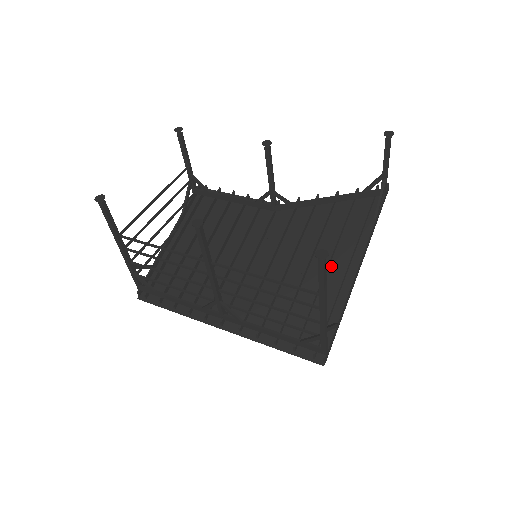
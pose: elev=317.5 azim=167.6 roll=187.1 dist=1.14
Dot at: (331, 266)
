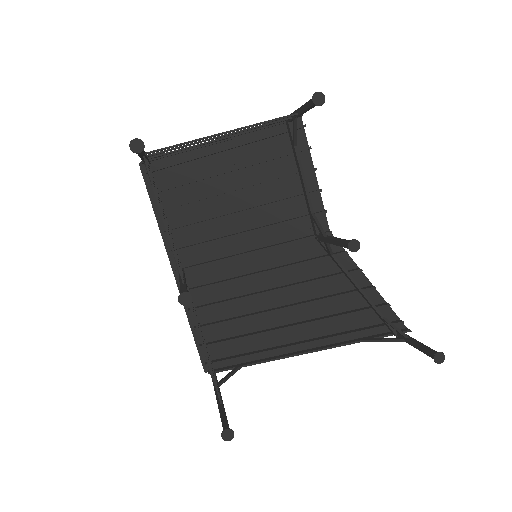
Dot at: (291, 328)
